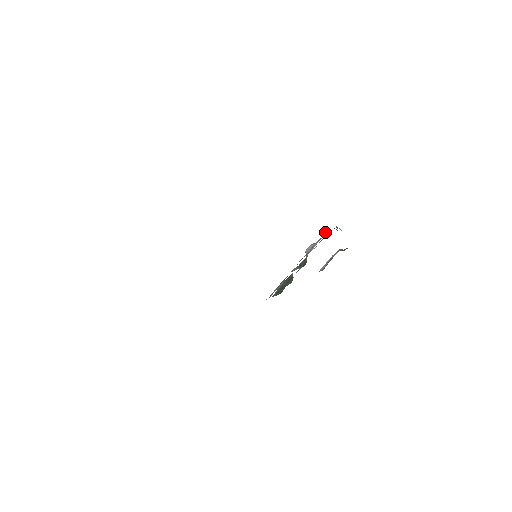
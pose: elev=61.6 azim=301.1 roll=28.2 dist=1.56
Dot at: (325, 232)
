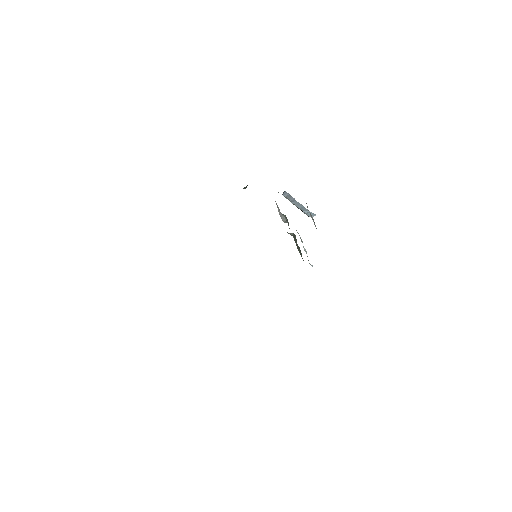
Dot at: occluded
